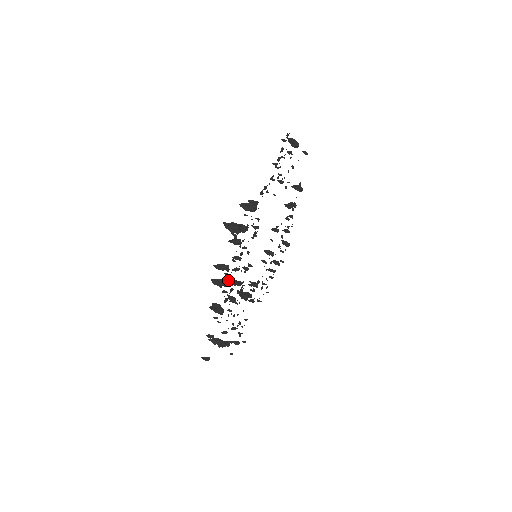
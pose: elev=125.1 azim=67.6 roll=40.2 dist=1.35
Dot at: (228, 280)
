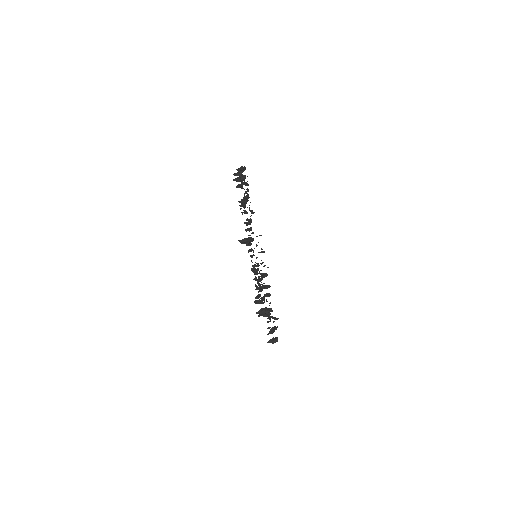
Dot at: occluded
